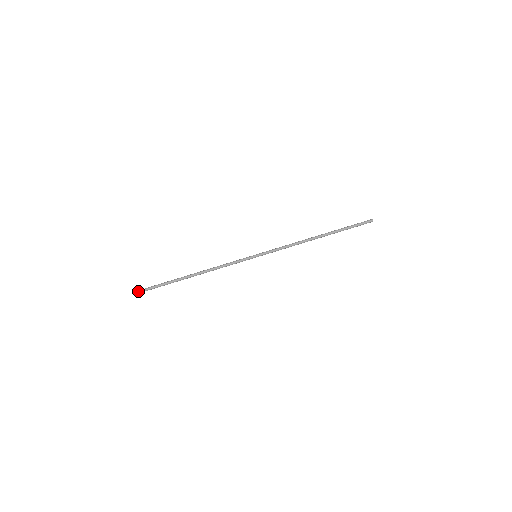
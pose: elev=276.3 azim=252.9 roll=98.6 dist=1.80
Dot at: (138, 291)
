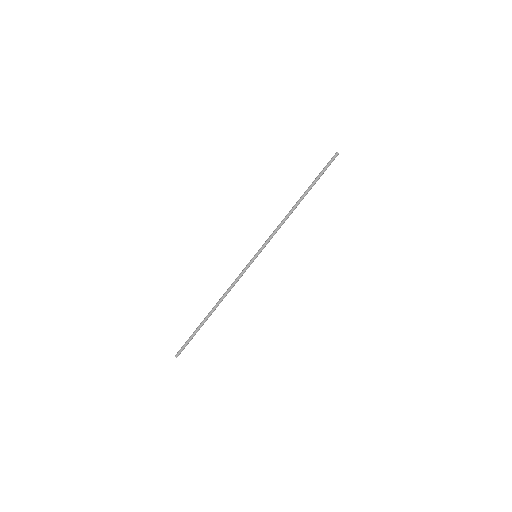
Dot at: (175, 355)
